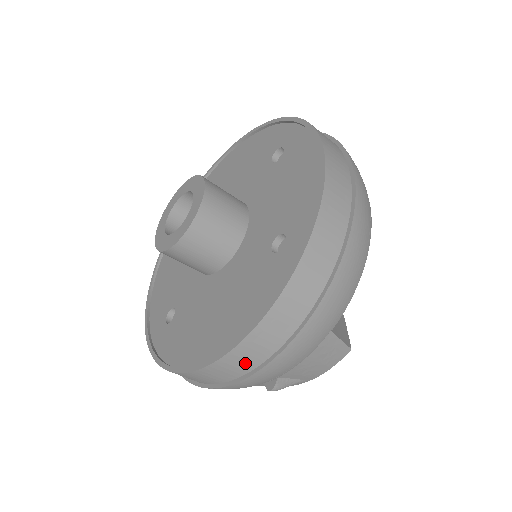
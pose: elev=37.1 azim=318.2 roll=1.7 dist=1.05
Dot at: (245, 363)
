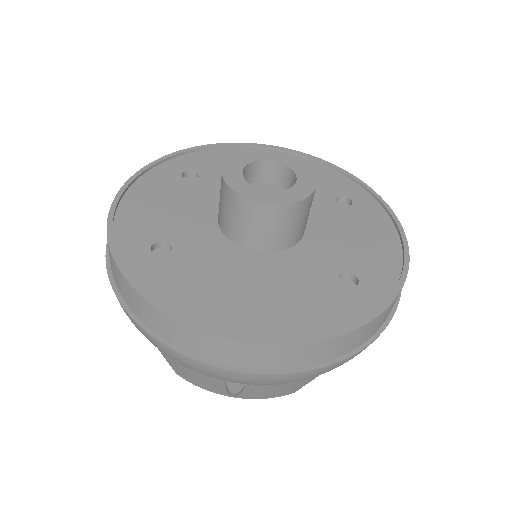
Dot at: (269, 360)
